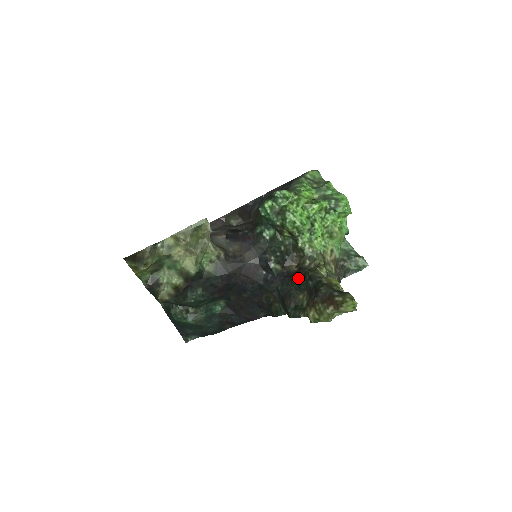
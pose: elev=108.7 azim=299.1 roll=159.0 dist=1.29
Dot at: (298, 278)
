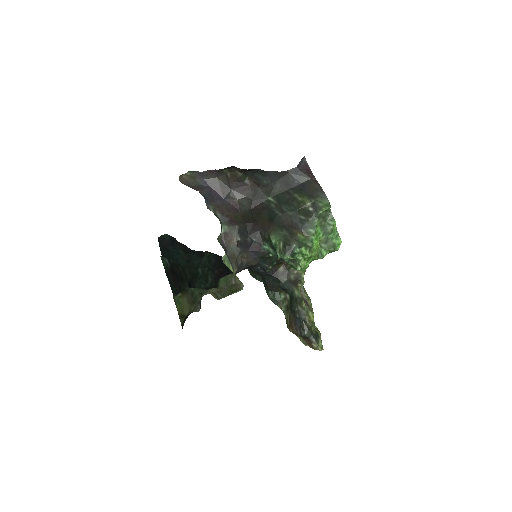
Dot at: (285, 288)
